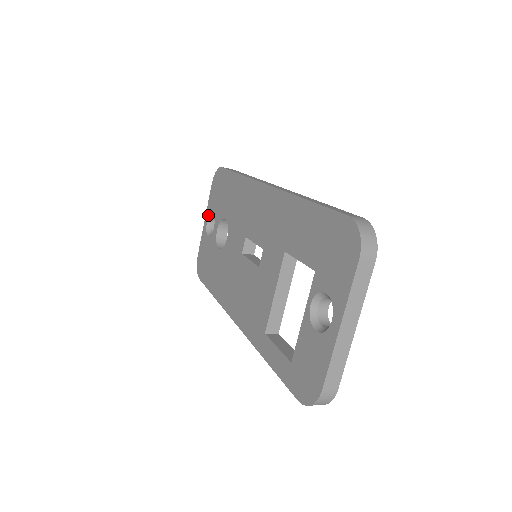
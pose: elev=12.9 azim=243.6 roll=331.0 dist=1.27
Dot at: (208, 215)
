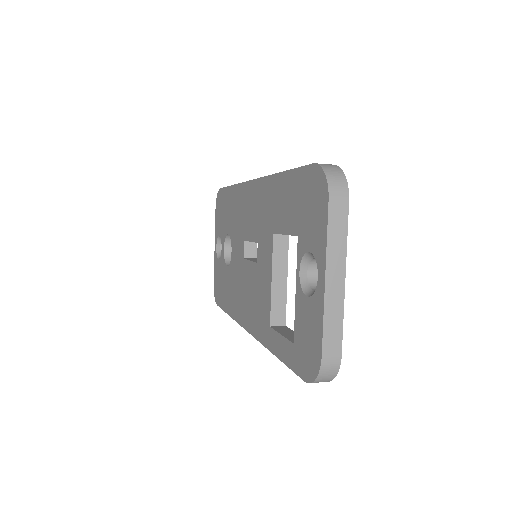
Dot at: (216, 239)
